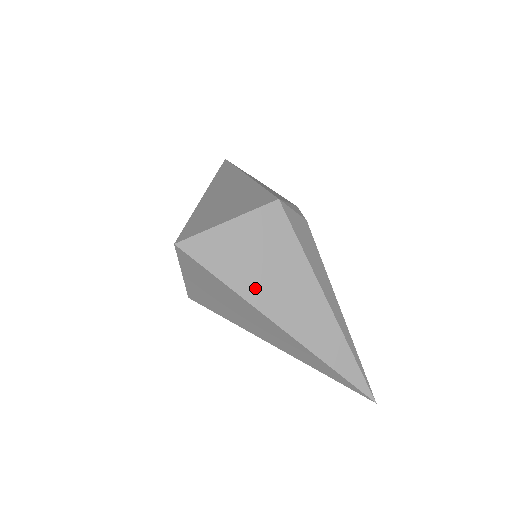
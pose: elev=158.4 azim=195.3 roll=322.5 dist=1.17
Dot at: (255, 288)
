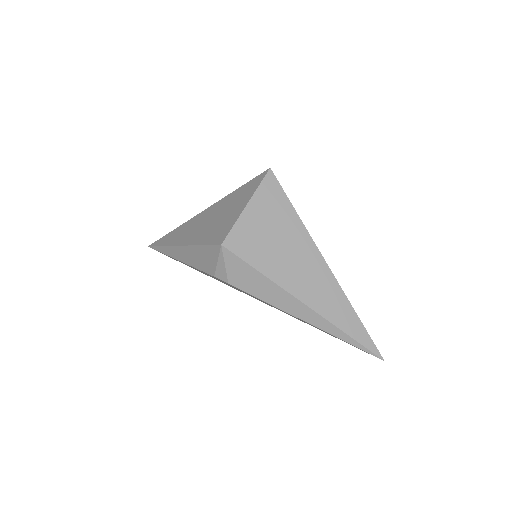
Dot at: occluded
